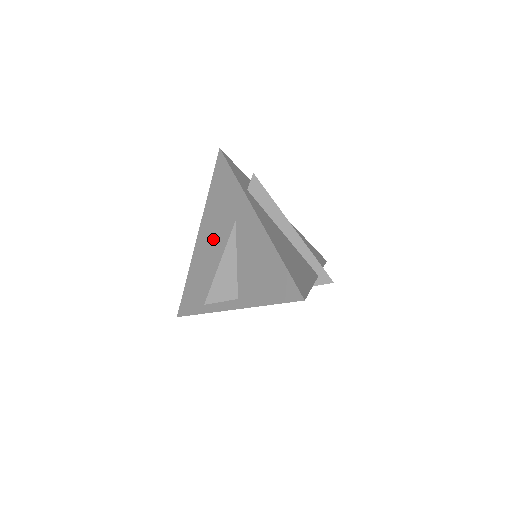
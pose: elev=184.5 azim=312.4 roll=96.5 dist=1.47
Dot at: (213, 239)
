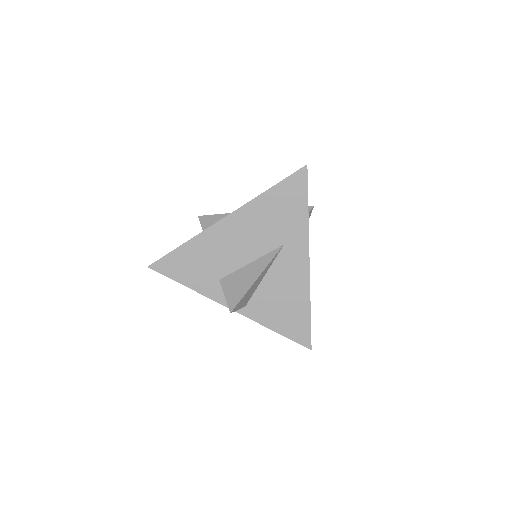
Dot at: (246, 237)
